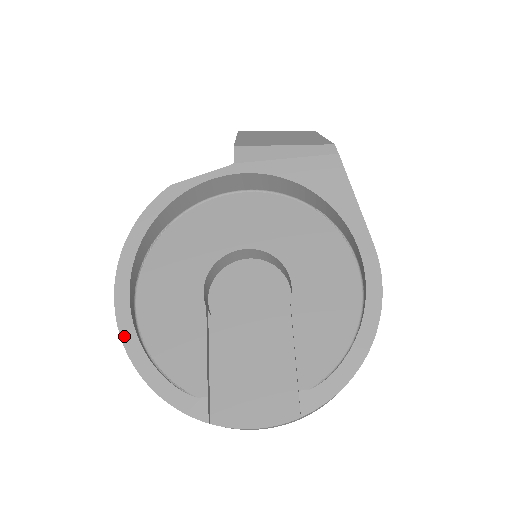
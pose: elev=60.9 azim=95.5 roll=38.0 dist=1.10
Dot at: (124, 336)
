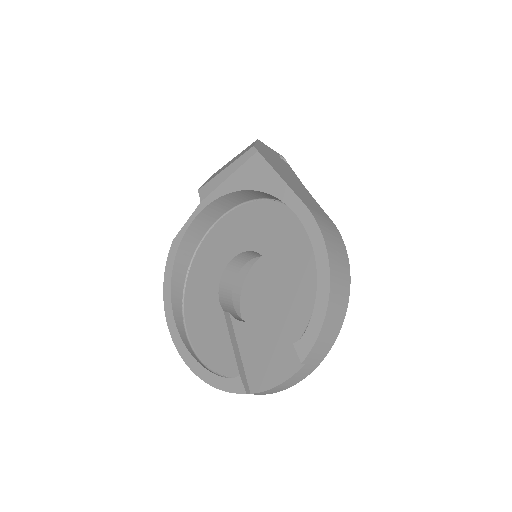
Dot at: (182, 355)
